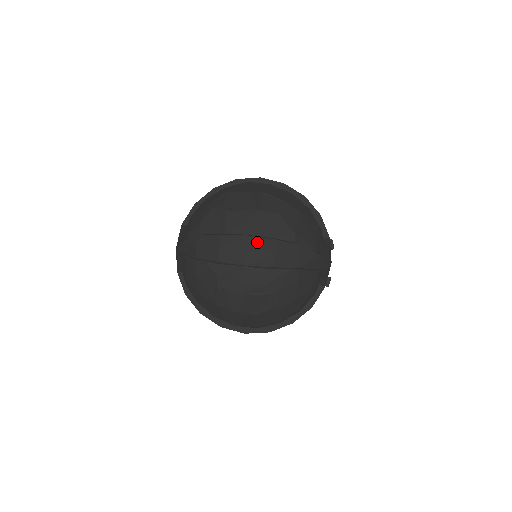
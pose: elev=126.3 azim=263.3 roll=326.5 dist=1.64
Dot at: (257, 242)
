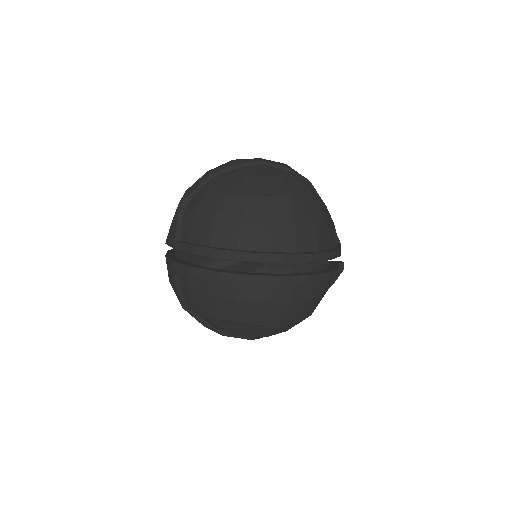
Dot at: occluded
